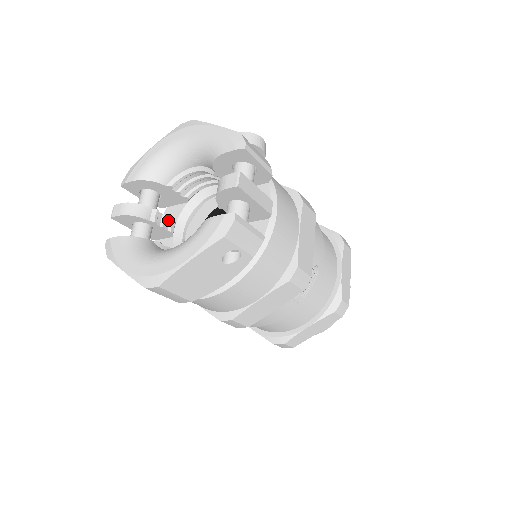
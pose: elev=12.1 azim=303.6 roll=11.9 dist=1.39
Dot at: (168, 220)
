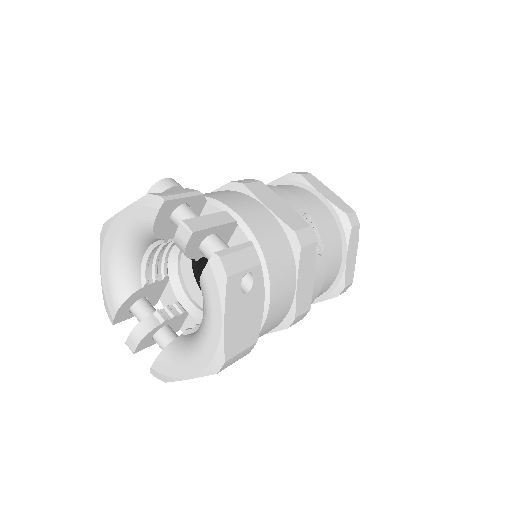
Dot at: (172, 307)
